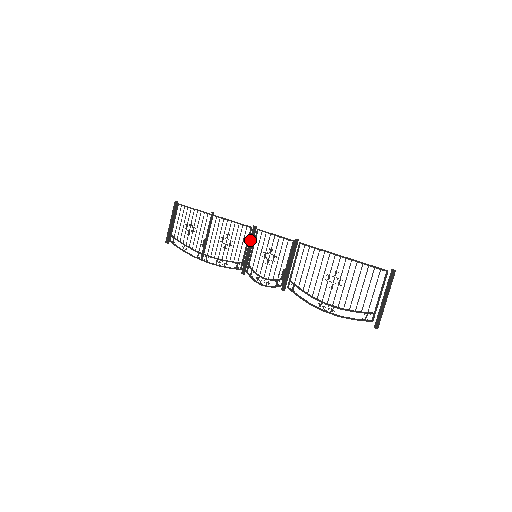
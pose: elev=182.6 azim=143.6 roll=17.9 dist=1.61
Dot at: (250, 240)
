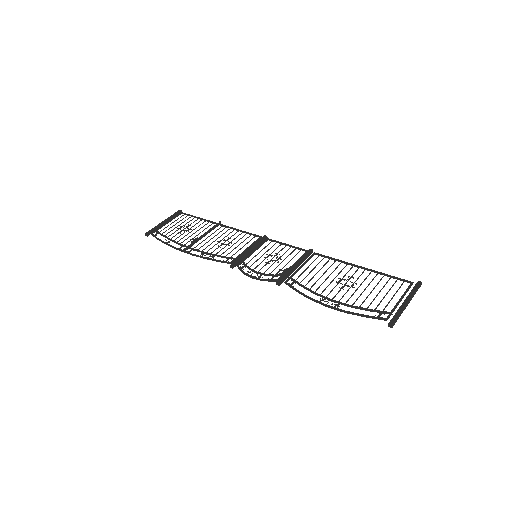
Dot at: (256, 243)
